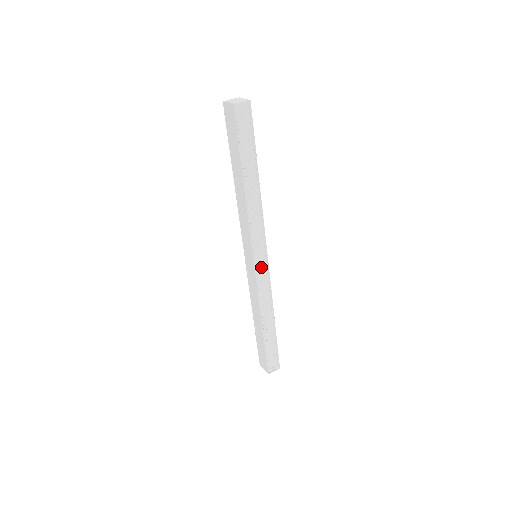
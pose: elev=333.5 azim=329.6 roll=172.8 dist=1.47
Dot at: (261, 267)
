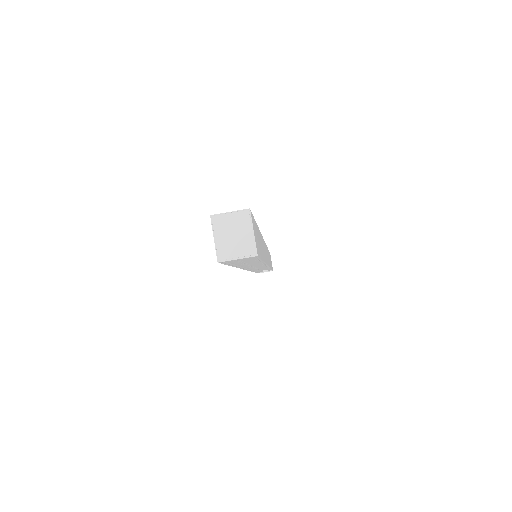
Dot at: occluded
